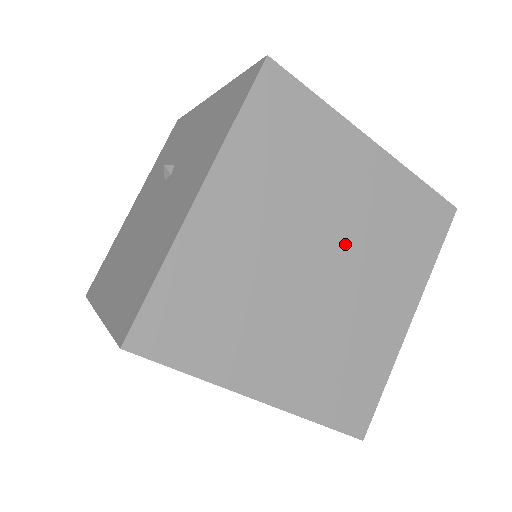
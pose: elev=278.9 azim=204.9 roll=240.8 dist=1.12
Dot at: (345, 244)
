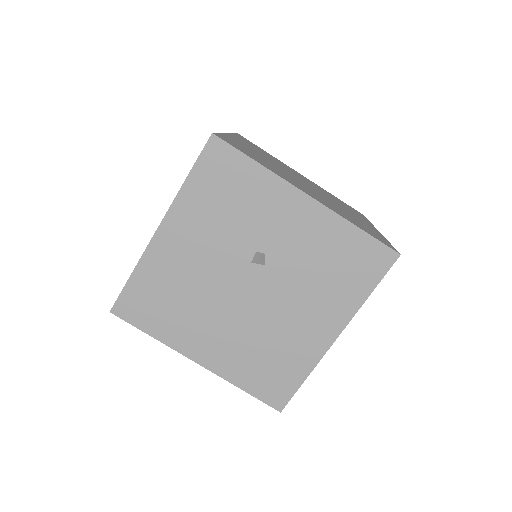
Dot at: occluded
